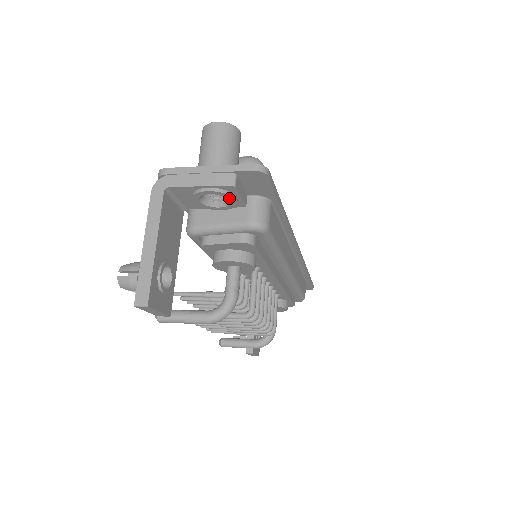
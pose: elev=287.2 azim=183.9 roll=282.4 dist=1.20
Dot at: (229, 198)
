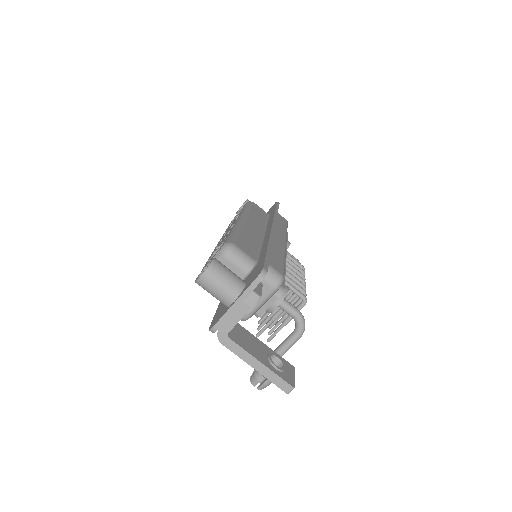
Dot at: occluded
